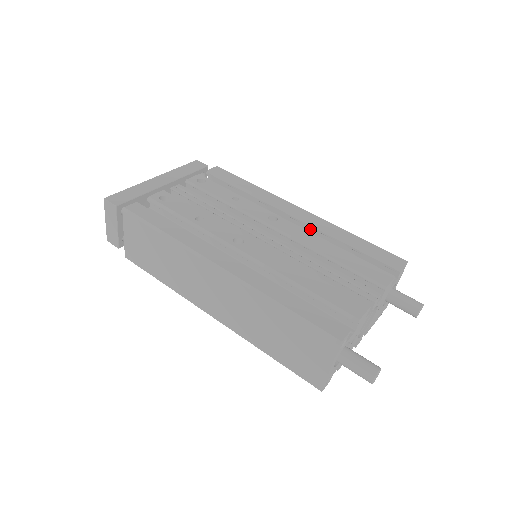
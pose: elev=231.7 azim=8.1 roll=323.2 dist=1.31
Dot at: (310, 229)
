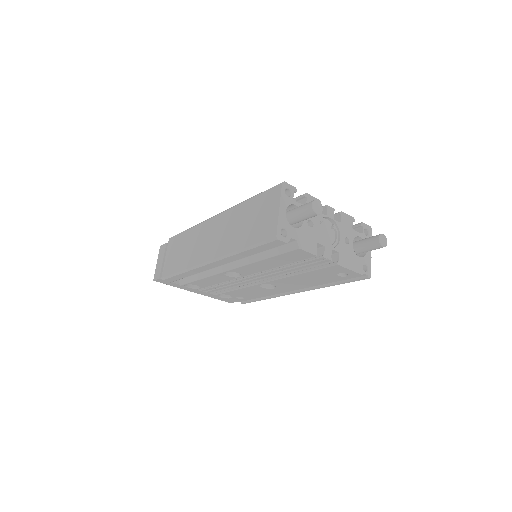
Dot at: occluded
